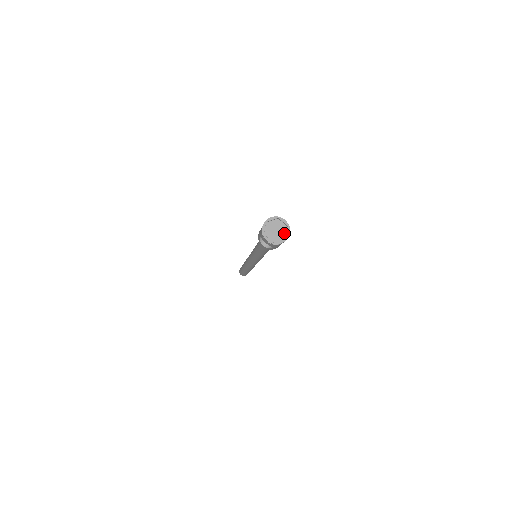
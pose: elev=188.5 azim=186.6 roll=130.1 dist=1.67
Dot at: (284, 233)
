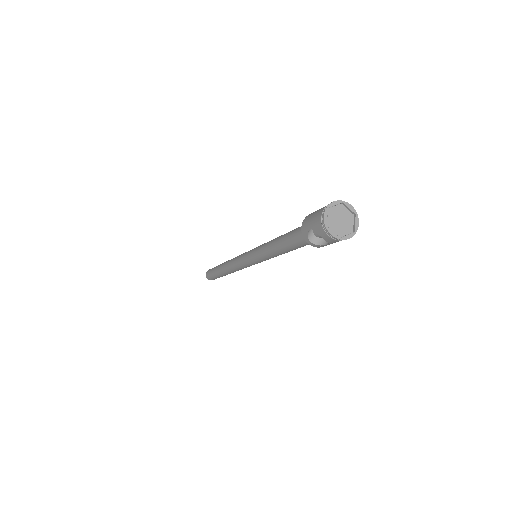
Dot at: (350, 224)
